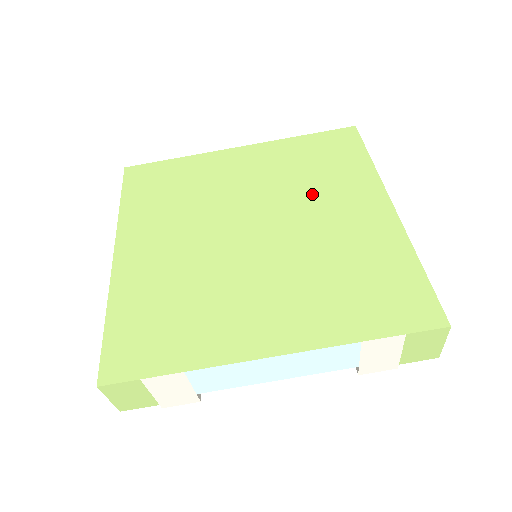
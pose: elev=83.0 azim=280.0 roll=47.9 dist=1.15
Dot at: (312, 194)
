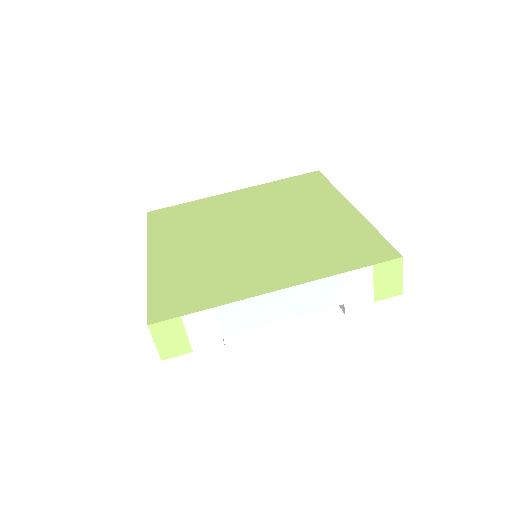
Dot at: (293, 207)
